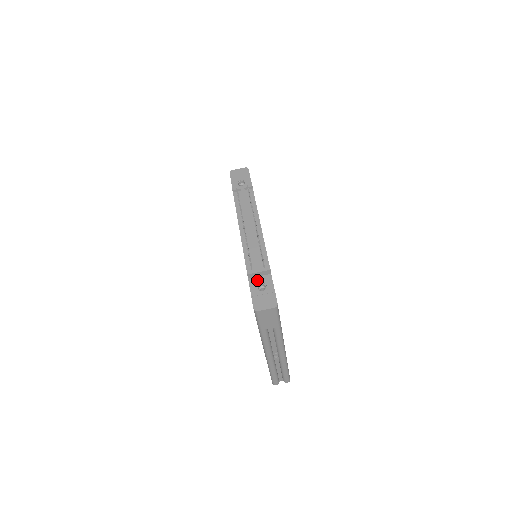
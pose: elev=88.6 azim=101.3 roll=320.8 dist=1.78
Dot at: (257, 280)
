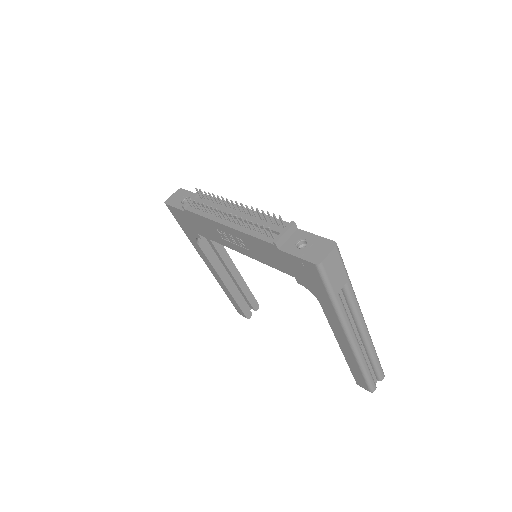
Dot at: (289, 243)
